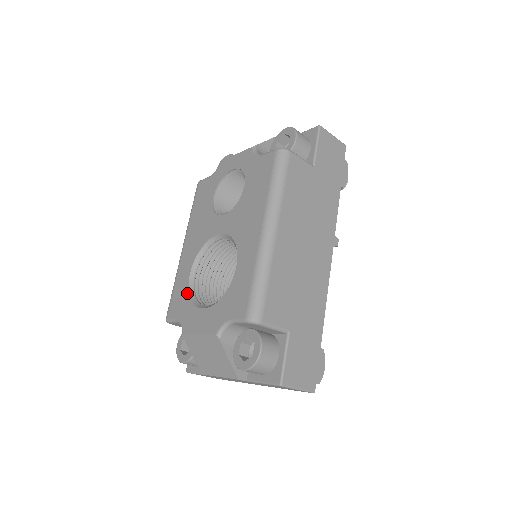
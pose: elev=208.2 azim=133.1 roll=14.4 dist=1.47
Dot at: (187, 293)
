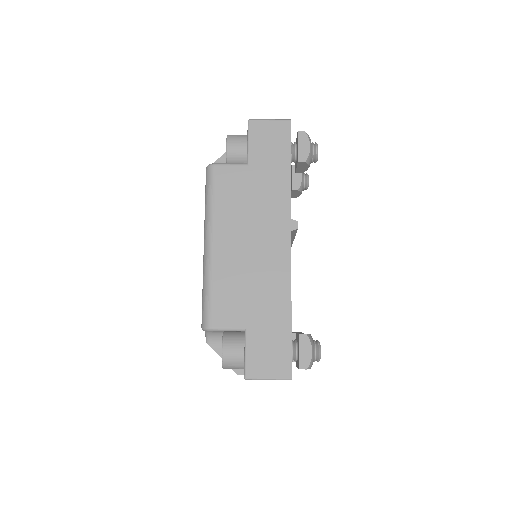
Dot at: occluded
